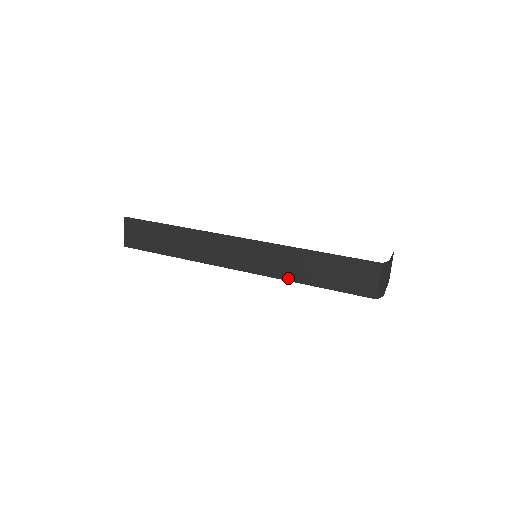
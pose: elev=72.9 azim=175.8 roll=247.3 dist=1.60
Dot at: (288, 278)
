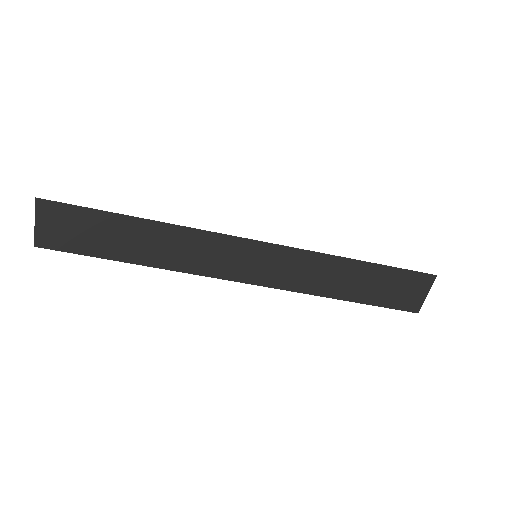
Dot at: (316, 292)
